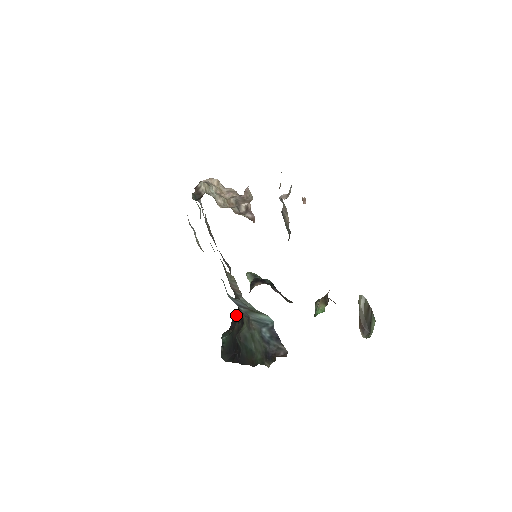
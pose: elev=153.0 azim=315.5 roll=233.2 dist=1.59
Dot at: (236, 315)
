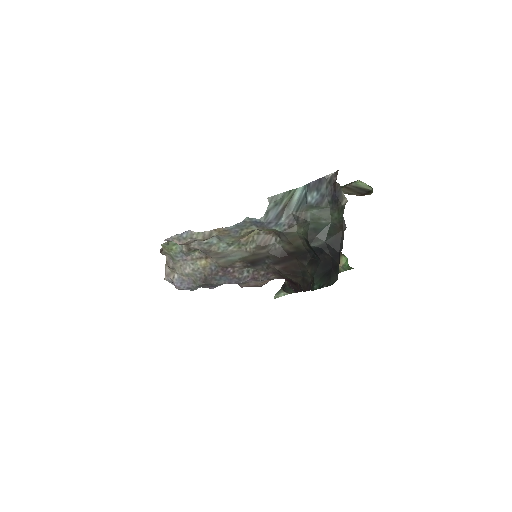
Dot at: (301, 285)
